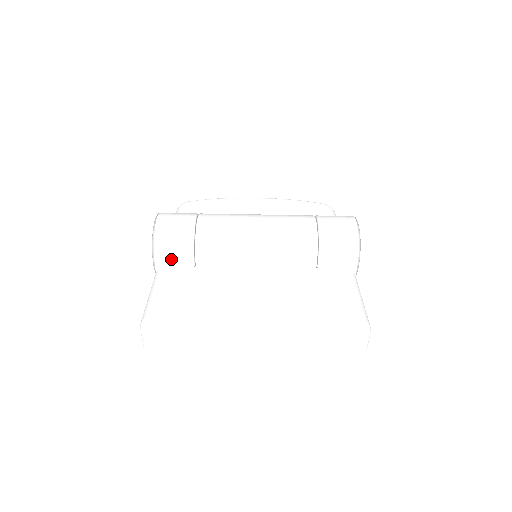
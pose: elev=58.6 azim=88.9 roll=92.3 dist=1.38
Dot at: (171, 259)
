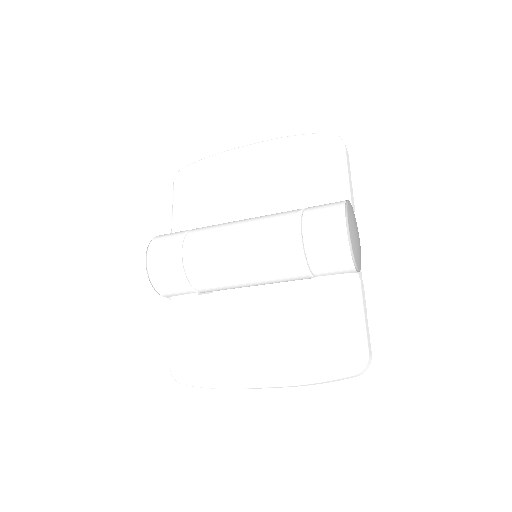
Dot at: (175, 294)
